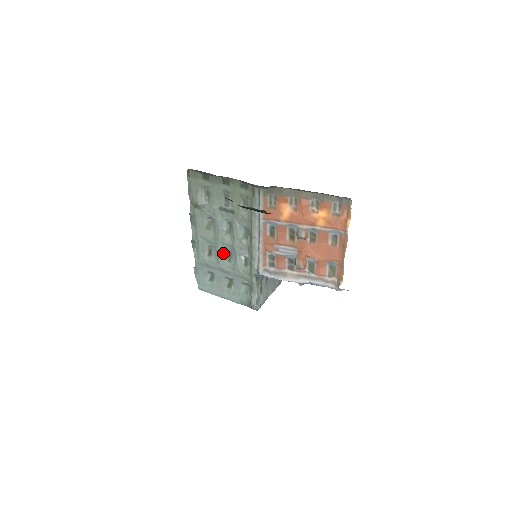
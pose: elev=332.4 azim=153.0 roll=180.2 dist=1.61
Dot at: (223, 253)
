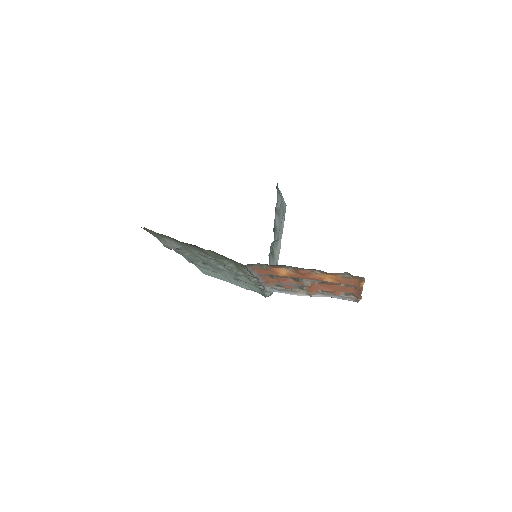
Dot at: (219, 269)
